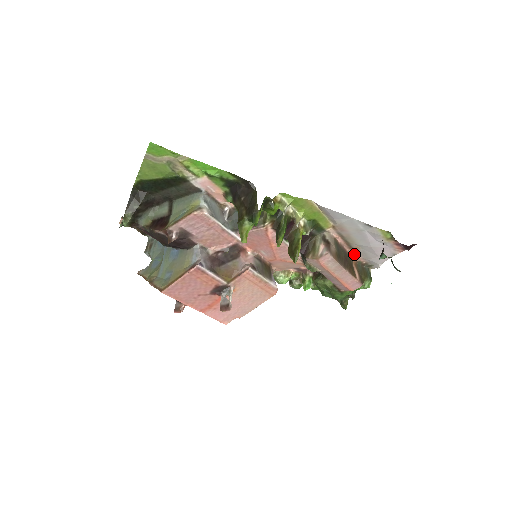
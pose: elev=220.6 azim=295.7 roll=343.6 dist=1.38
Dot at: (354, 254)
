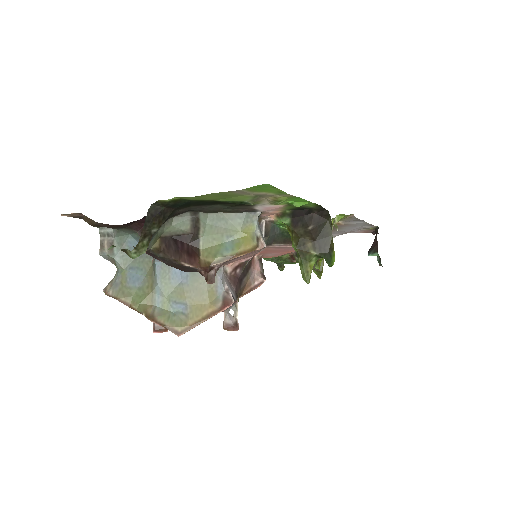
Dot at: occluded
